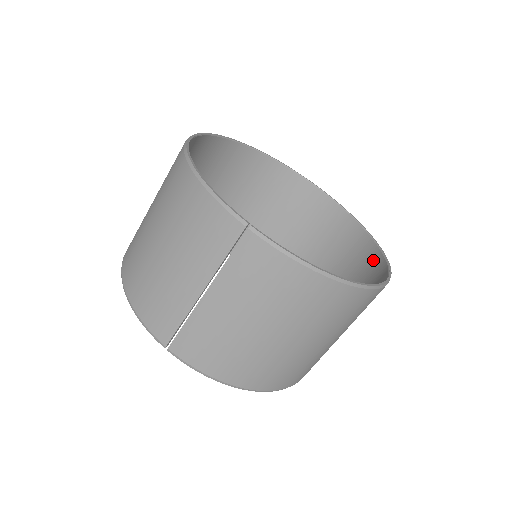
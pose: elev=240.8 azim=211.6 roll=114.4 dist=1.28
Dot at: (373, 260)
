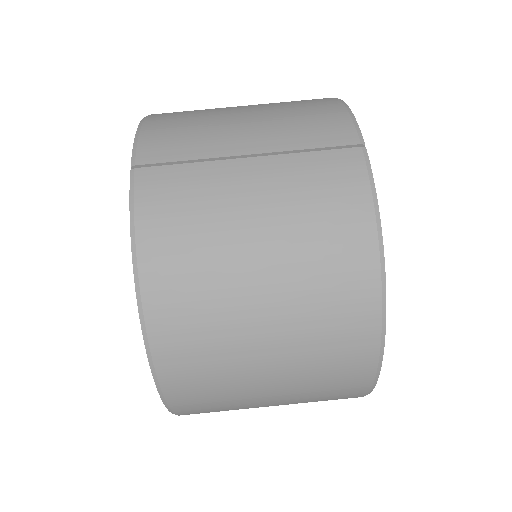
Dot at: occluded
